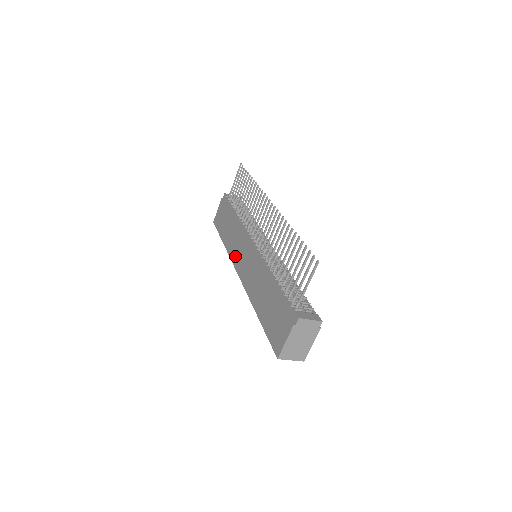
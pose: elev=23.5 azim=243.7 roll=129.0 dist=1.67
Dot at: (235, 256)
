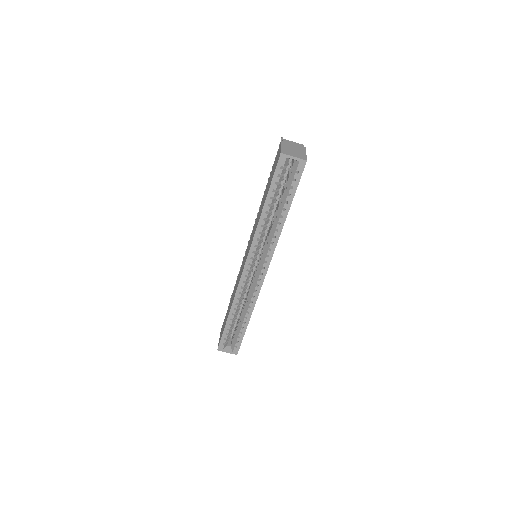
Dot at: (239, 278)
